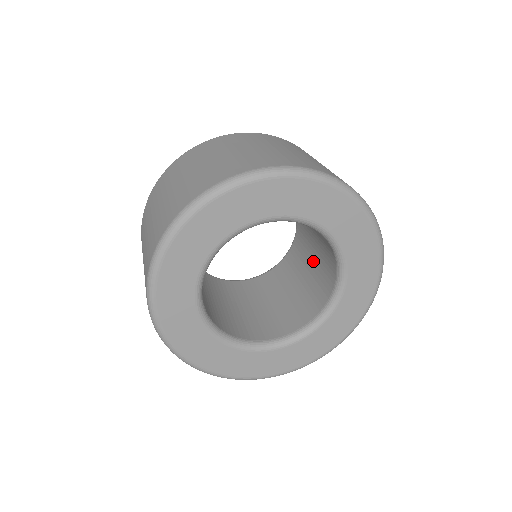
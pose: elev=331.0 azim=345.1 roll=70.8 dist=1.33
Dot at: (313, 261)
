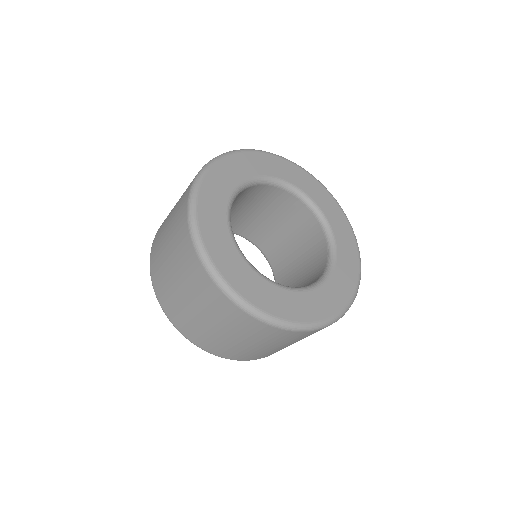
Dot at: occluded
